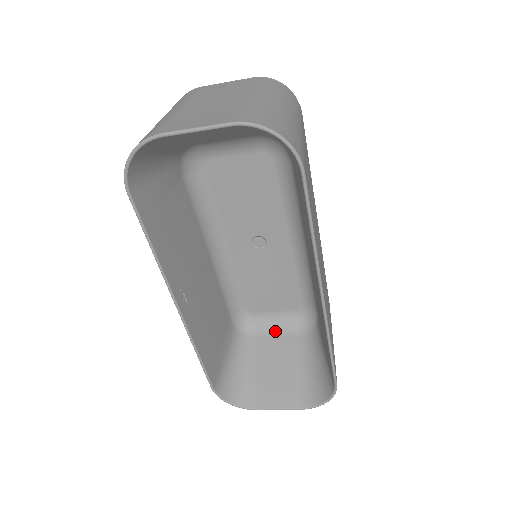
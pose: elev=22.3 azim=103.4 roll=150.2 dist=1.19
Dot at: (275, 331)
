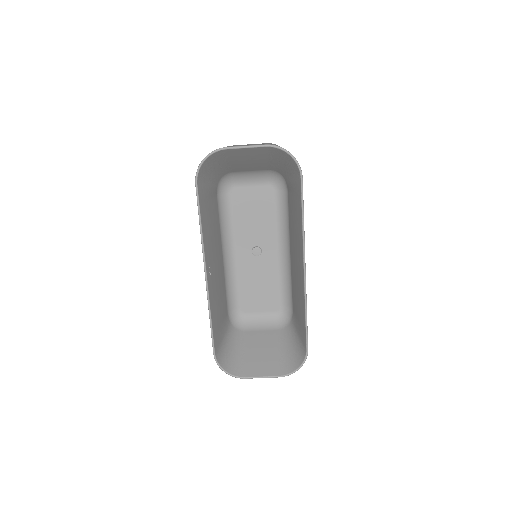
Dot at: (259, 327)
